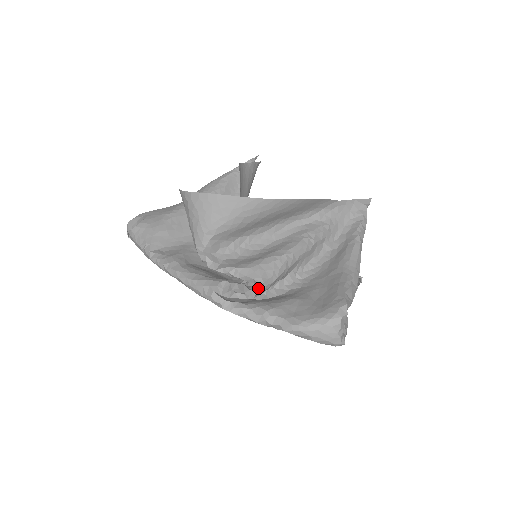
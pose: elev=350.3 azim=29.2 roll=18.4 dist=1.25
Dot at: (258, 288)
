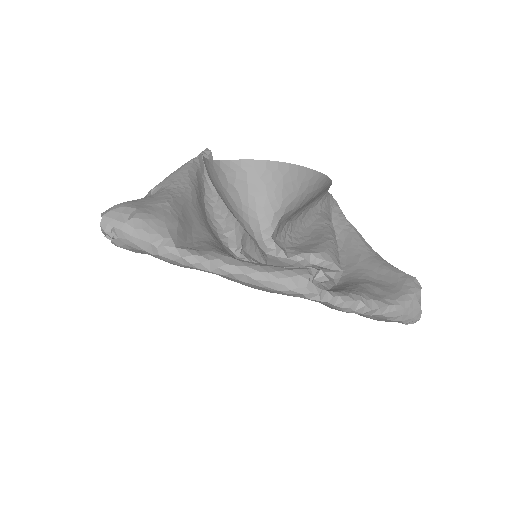
Dot at: (333, 275)
